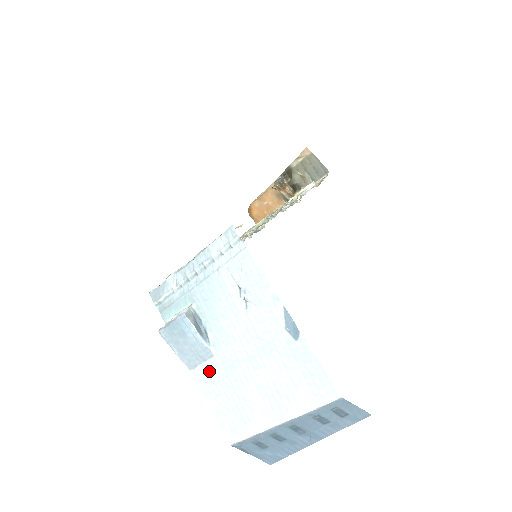
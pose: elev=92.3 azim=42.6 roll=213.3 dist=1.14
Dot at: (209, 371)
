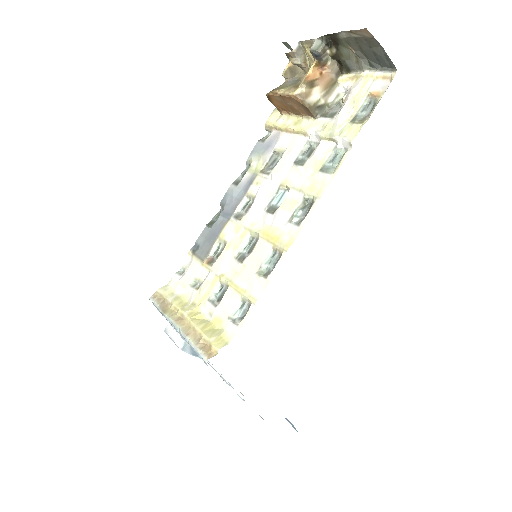
Dot at: occluded
